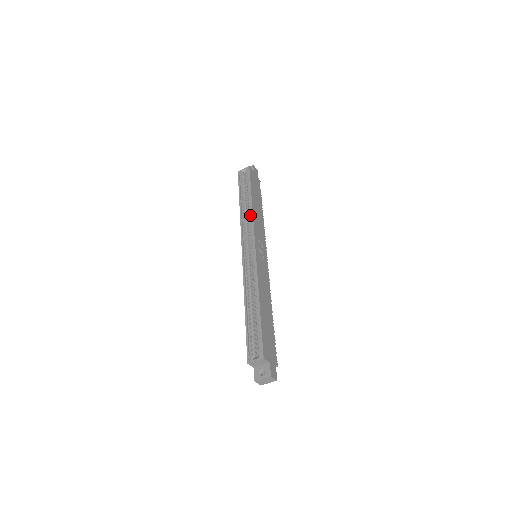
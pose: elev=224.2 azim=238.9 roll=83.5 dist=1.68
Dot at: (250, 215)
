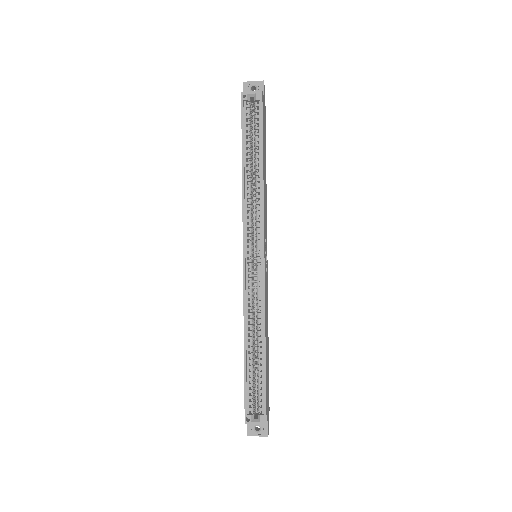
Dot at: (257, 192)
